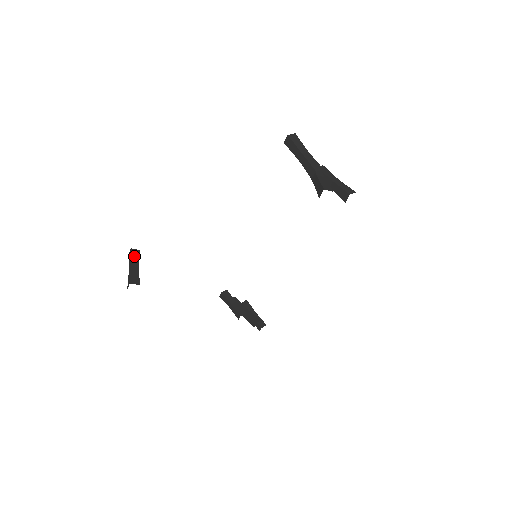
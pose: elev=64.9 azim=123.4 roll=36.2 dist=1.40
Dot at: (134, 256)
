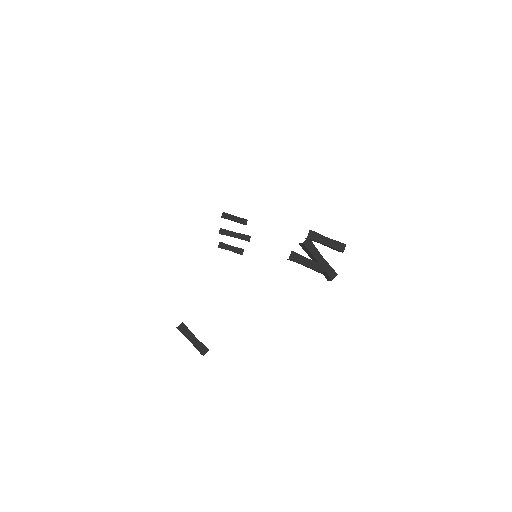
Dot at: (185, 331)
